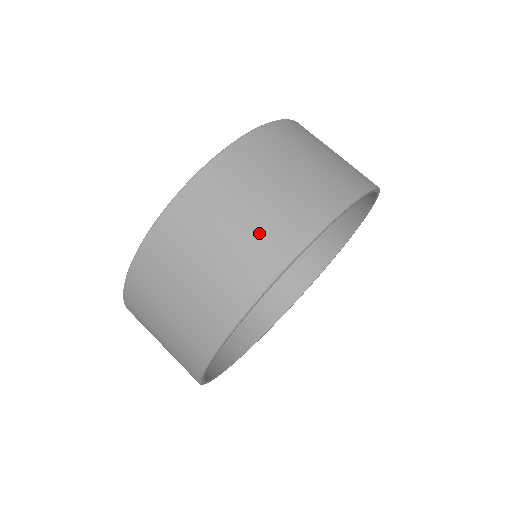
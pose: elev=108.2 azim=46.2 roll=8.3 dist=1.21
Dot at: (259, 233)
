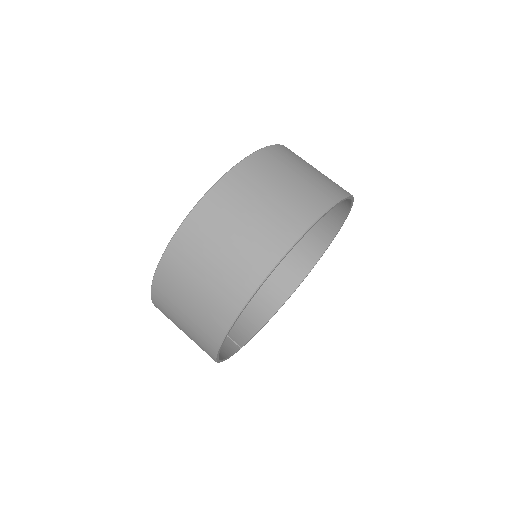
Dot at: (213, 294)
